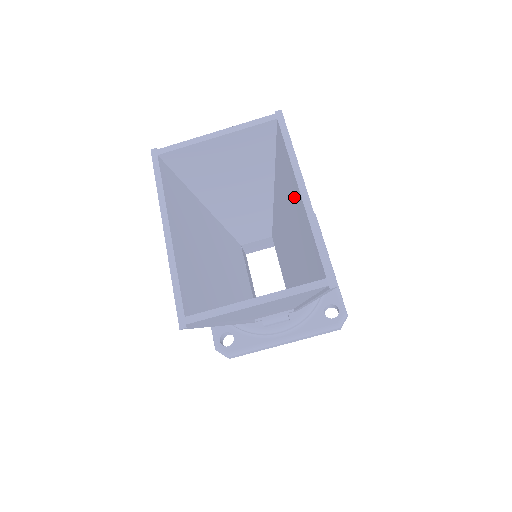
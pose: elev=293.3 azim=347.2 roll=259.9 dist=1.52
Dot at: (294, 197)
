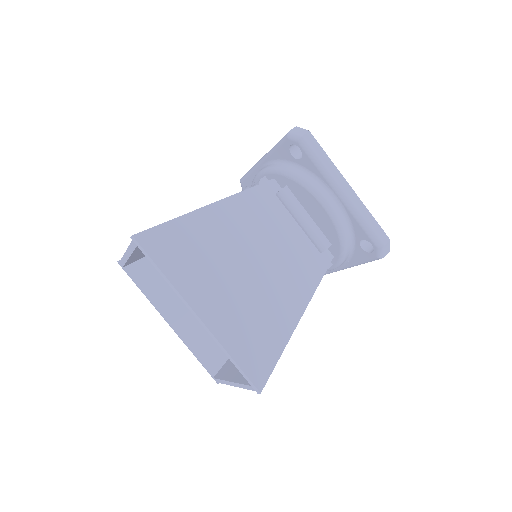
Dot at: occluded
